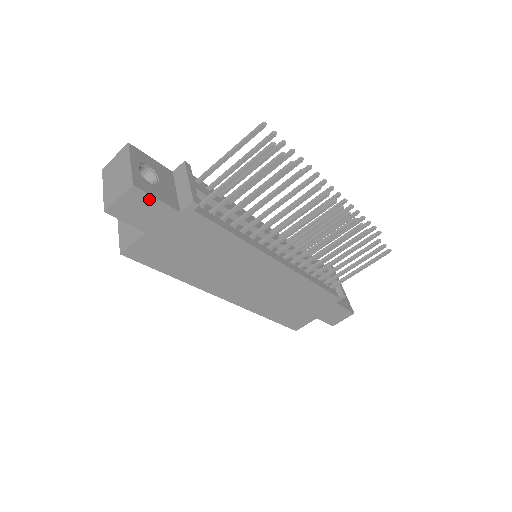
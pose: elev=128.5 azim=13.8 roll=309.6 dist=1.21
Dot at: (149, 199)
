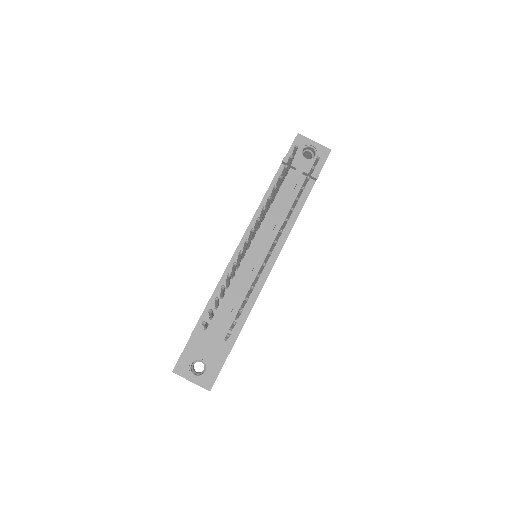
Dot at: occluded
